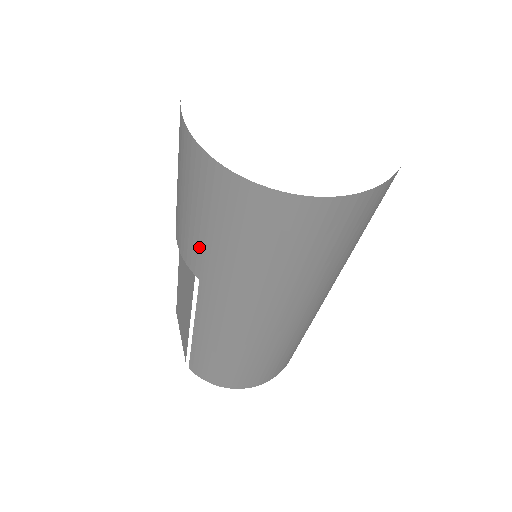
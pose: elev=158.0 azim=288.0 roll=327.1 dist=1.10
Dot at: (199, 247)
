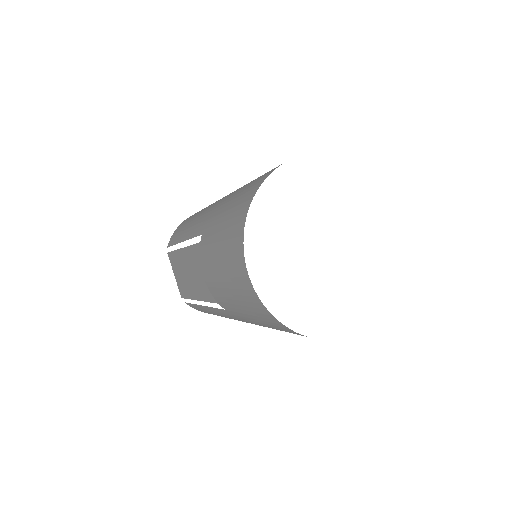
Dot at: (234, 309)
